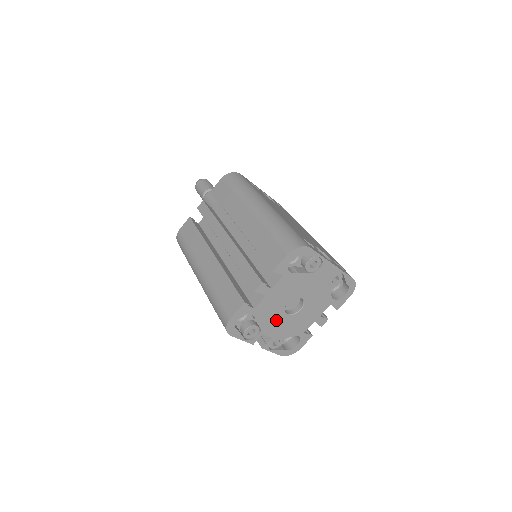
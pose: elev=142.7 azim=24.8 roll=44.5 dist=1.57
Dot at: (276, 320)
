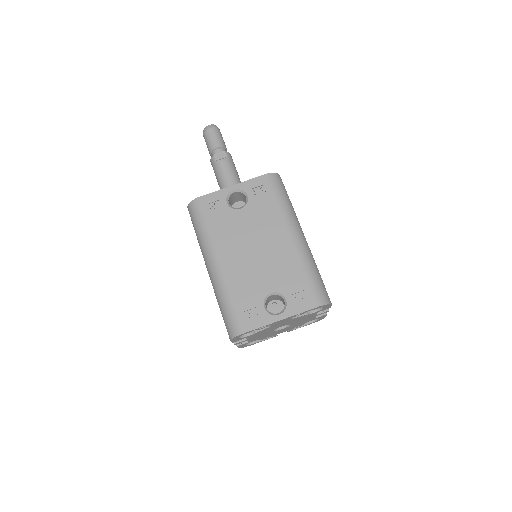
Dot at: (277, 332)
